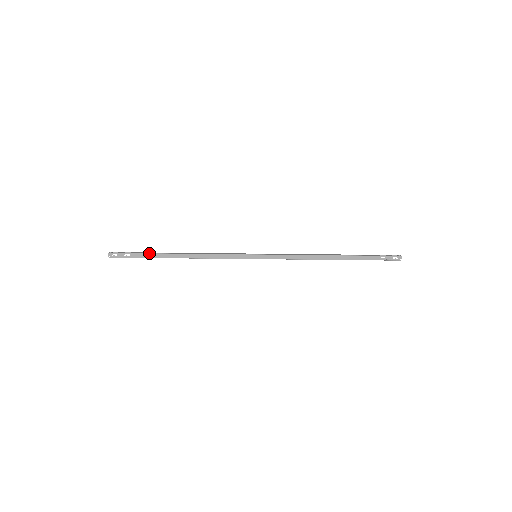
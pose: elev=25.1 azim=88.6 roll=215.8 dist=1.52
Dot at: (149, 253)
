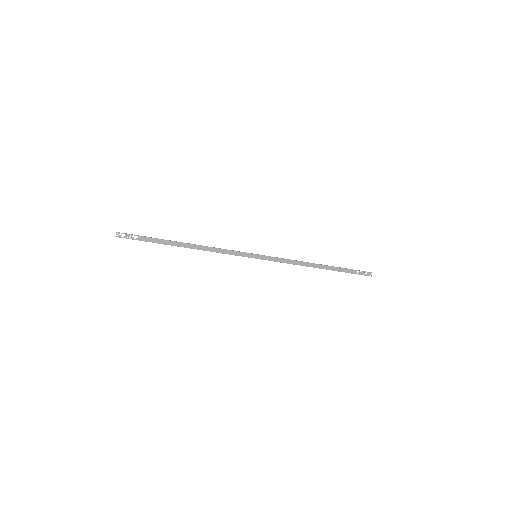
Dot at: occluded
